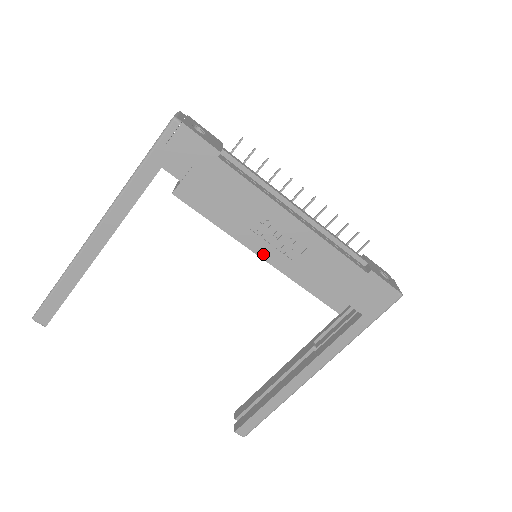
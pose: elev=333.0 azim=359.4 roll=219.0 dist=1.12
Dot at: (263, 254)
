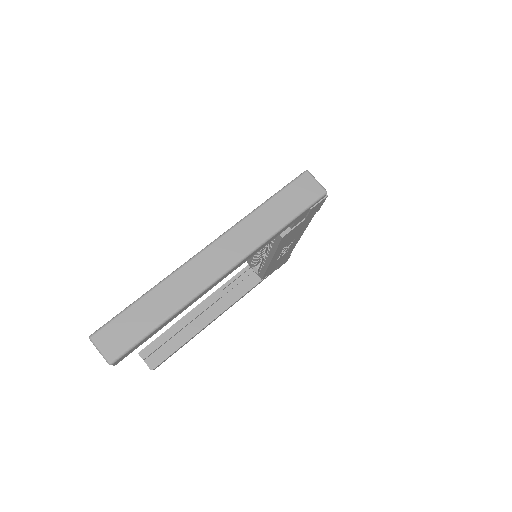
Dot at: (273, 260)
